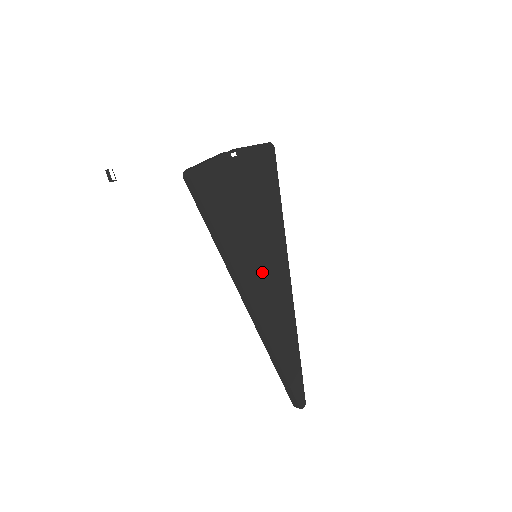
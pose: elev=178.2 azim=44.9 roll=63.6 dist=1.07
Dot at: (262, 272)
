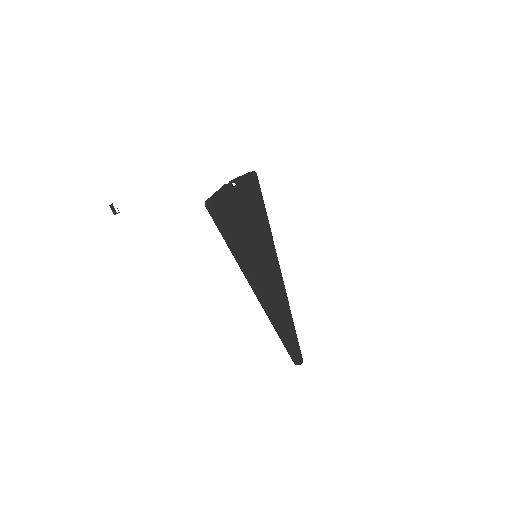
Dot at: (263, 267)
